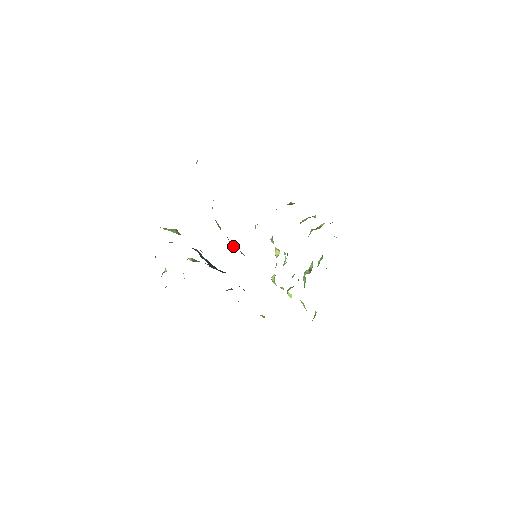
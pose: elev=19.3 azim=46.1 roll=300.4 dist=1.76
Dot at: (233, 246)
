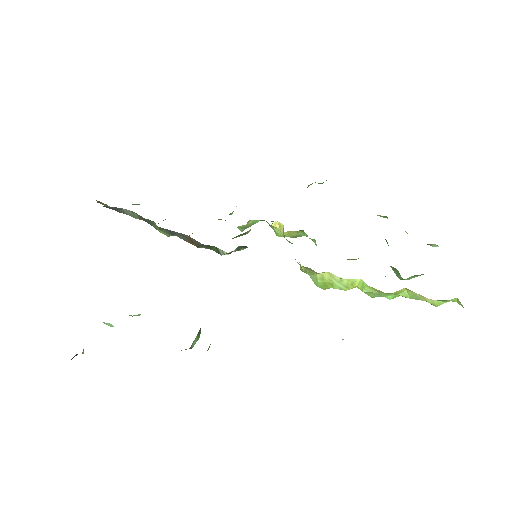
Dot at: (189, 240)
